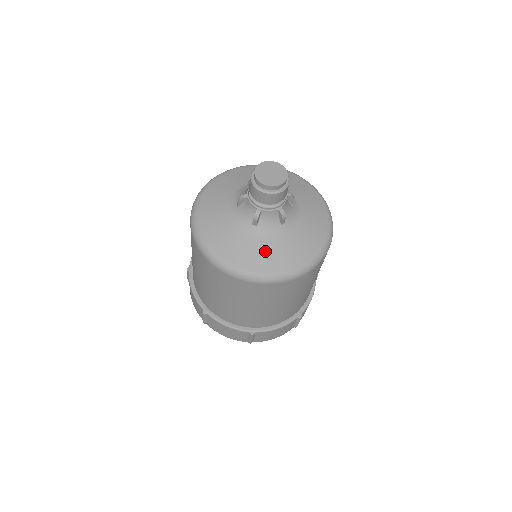
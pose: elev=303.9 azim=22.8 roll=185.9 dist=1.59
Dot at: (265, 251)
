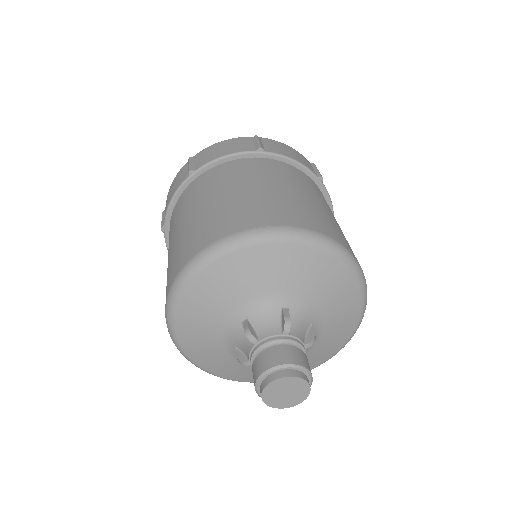
Dot at: (221, 362)
